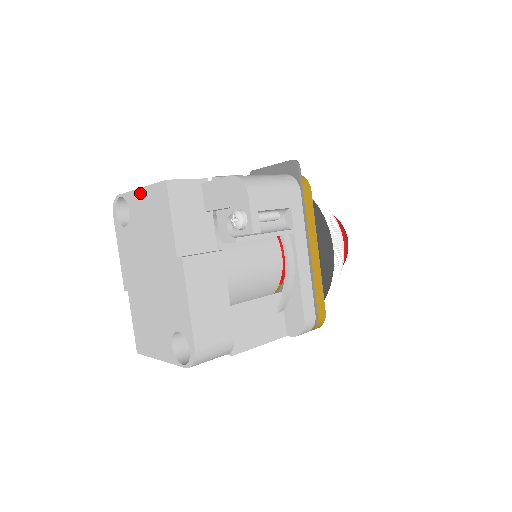
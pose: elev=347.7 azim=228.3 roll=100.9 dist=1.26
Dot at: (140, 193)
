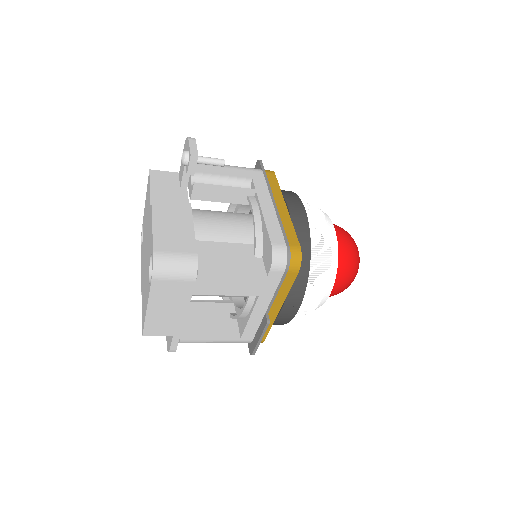
Dot at: (145, 203)
